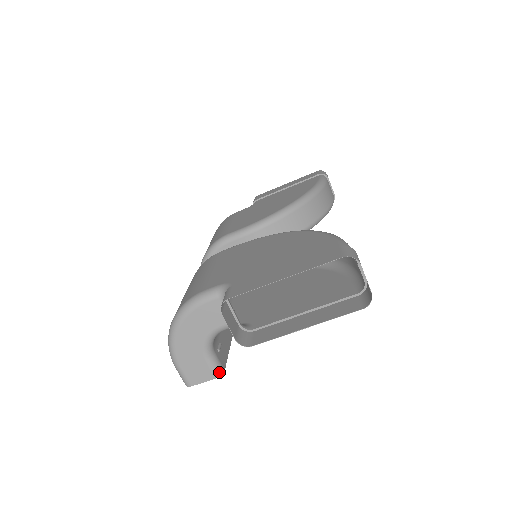
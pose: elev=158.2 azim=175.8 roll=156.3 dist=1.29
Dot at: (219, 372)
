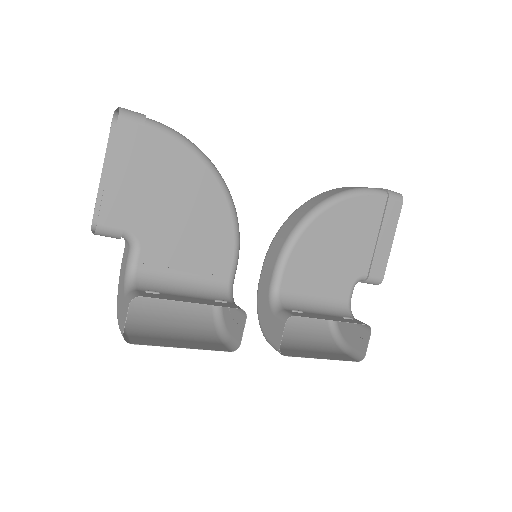
Dot at: (132, 298)
